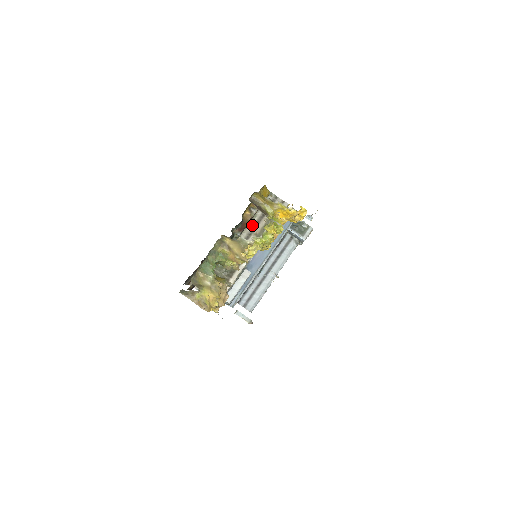
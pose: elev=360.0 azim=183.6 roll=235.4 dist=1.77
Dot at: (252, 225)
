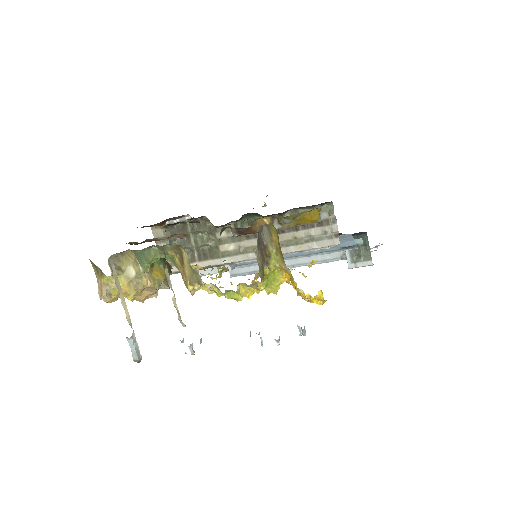
Dot at: occluded
